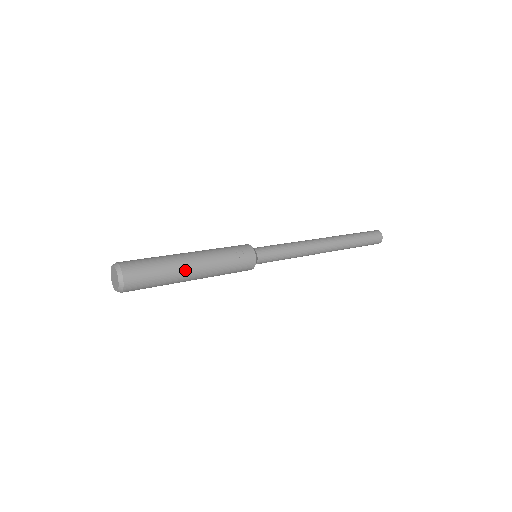
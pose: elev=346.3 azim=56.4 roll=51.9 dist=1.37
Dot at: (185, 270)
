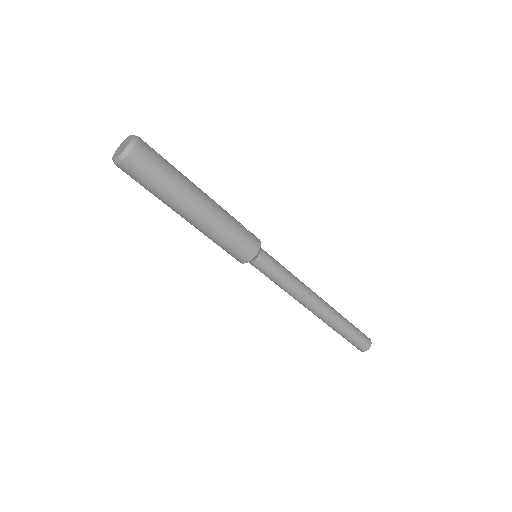
Dot at: (196, 189)
